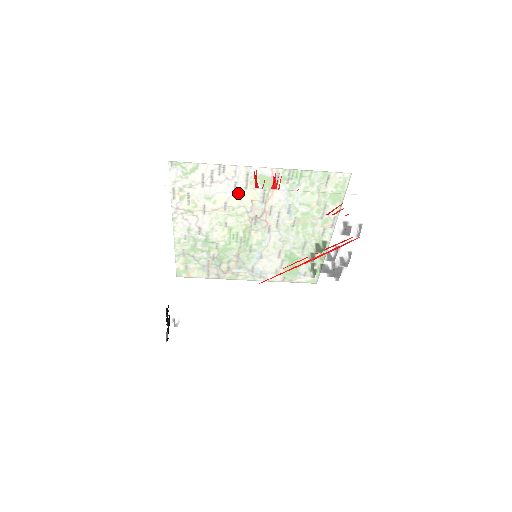
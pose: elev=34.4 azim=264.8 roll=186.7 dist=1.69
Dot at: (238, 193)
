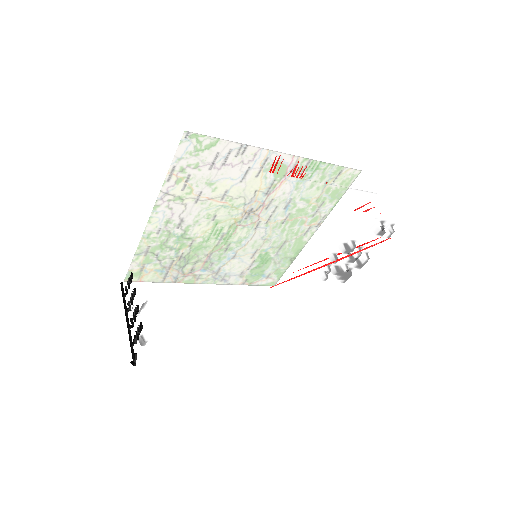
Dot at: (279, 181)
